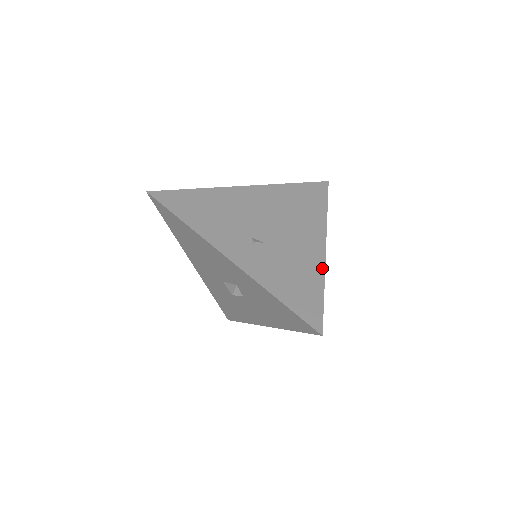
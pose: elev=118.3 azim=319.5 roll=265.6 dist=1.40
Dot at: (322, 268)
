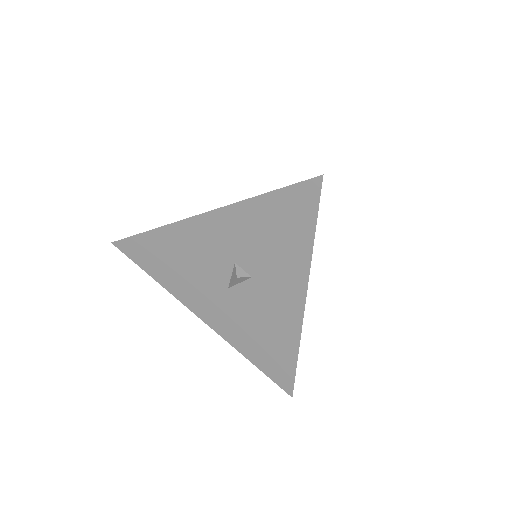
Dot at: occluded
